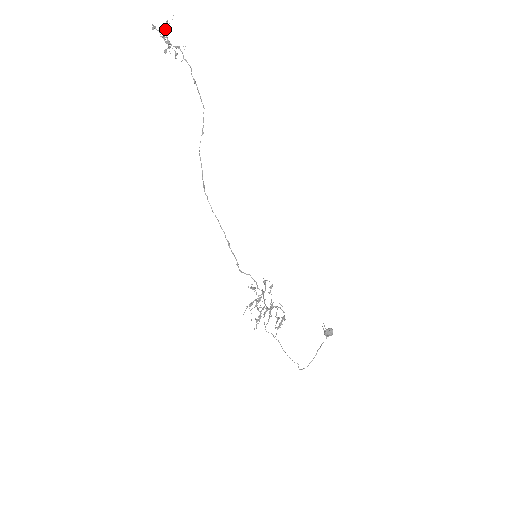
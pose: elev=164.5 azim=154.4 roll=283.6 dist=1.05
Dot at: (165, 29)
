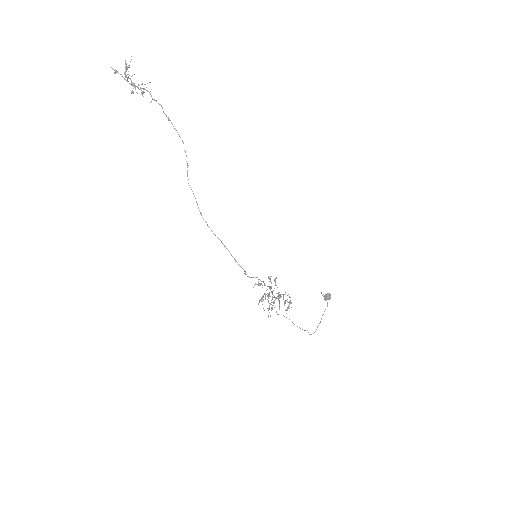
Dot at: occluded
